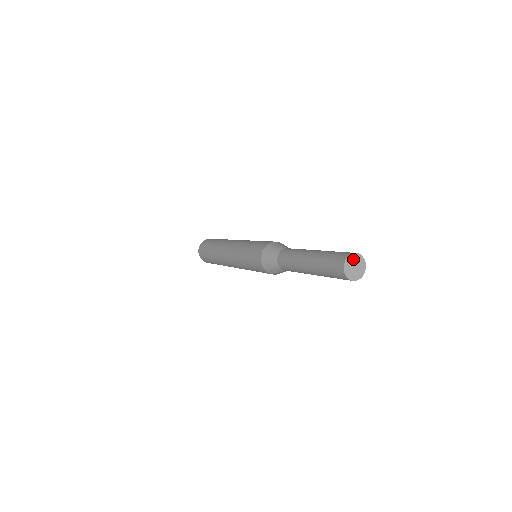
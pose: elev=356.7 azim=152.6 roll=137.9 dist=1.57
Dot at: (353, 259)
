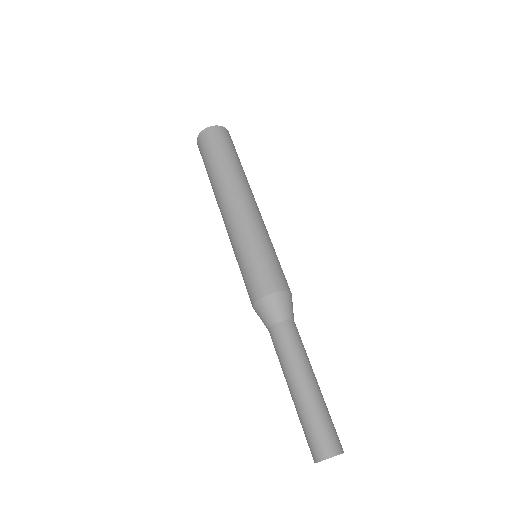
Dot at: occluded
